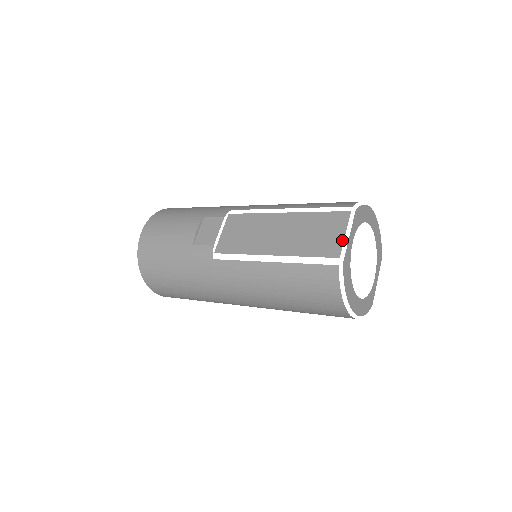
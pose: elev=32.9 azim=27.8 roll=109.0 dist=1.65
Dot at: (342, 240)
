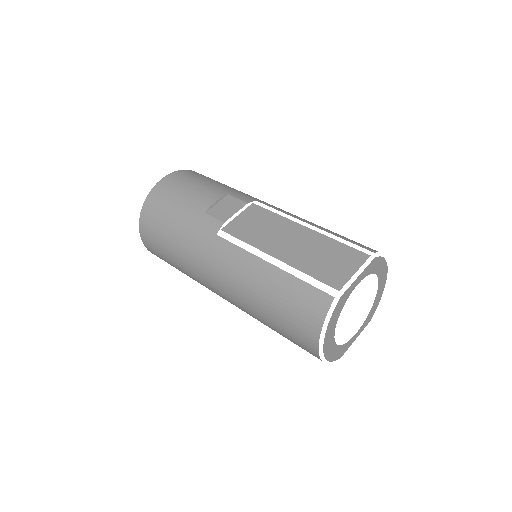
Dot at: (349, 277)
